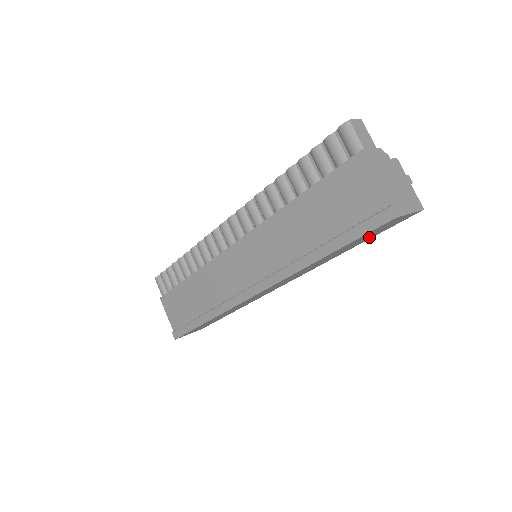
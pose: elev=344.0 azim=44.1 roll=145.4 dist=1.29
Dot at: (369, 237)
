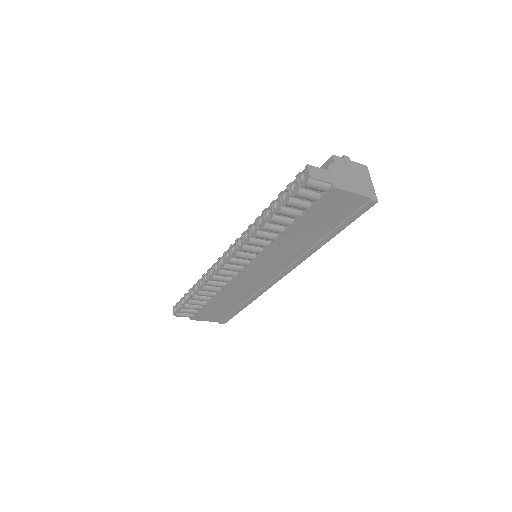
Dot at: occluded
